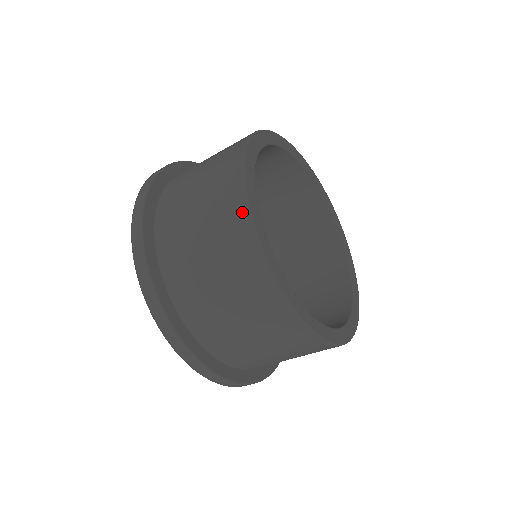
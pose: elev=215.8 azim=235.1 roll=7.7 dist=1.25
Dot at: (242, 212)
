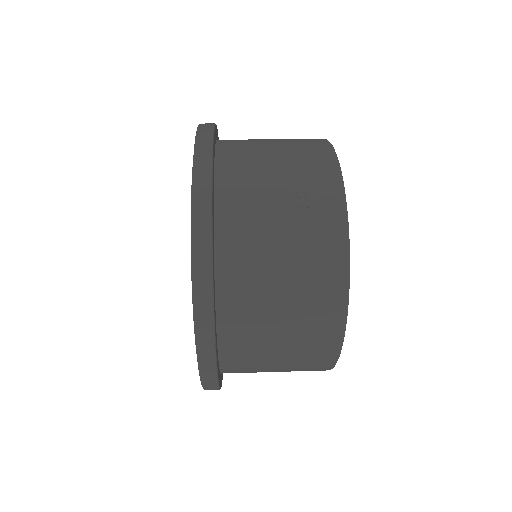
Dot at: occluded
